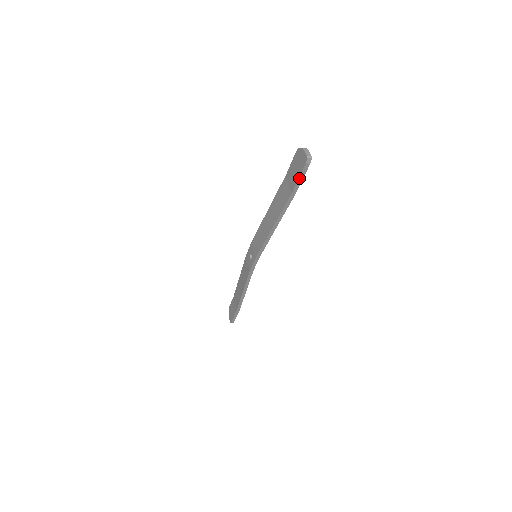
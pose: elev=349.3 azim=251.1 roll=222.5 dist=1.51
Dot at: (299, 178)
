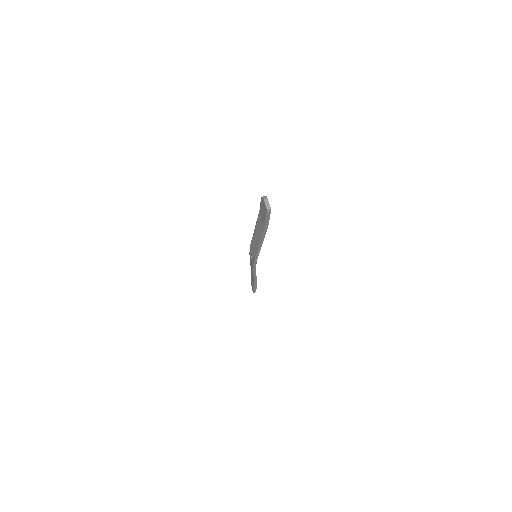
Dot at: (266, 220)
